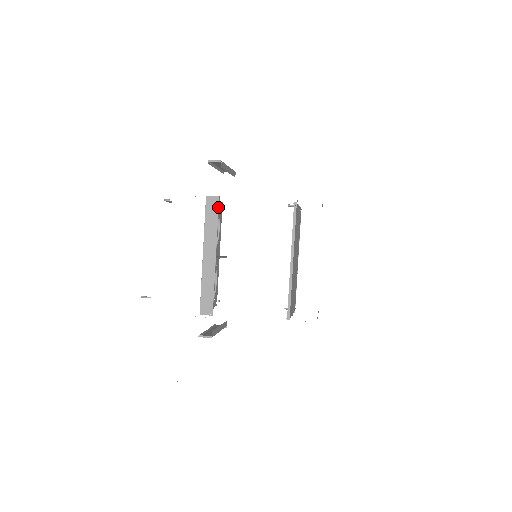
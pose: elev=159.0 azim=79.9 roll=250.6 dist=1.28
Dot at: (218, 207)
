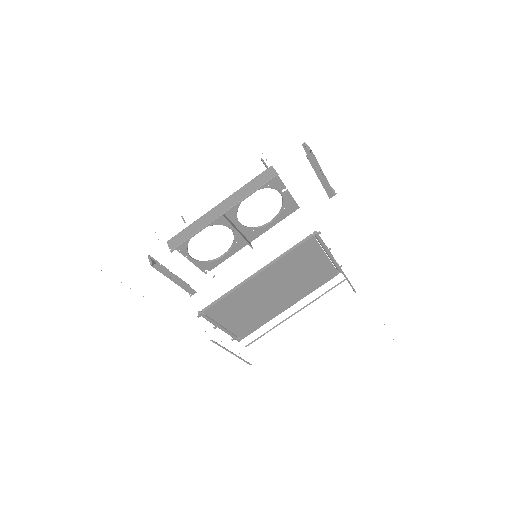
Dot at: (268, 181)
